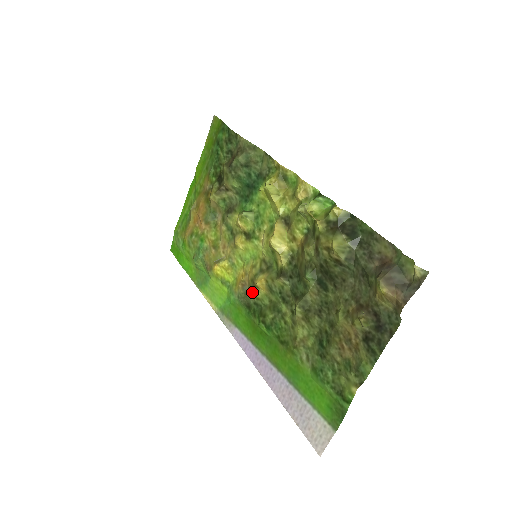
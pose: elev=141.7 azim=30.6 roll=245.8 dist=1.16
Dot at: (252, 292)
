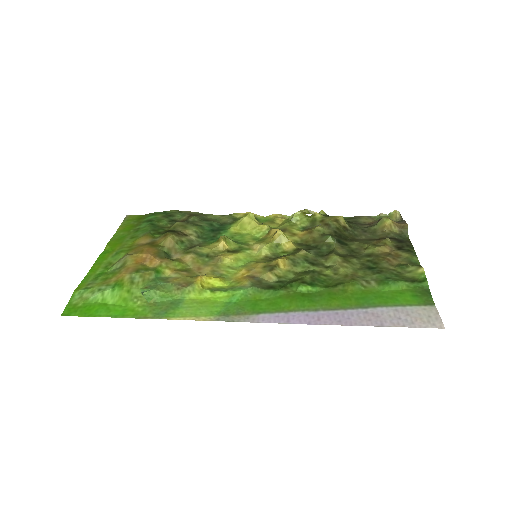
Dot at: (273, 271)
